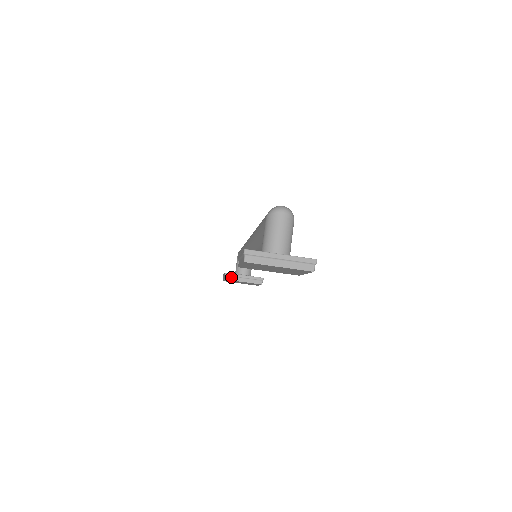
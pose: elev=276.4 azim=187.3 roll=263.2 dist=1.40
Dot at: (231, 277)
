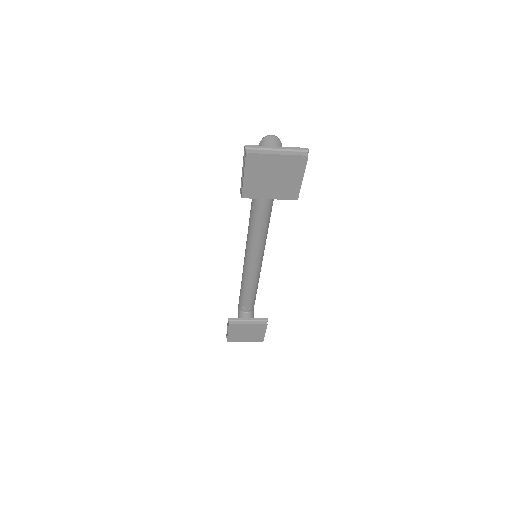
Dot at: (235, 321)
